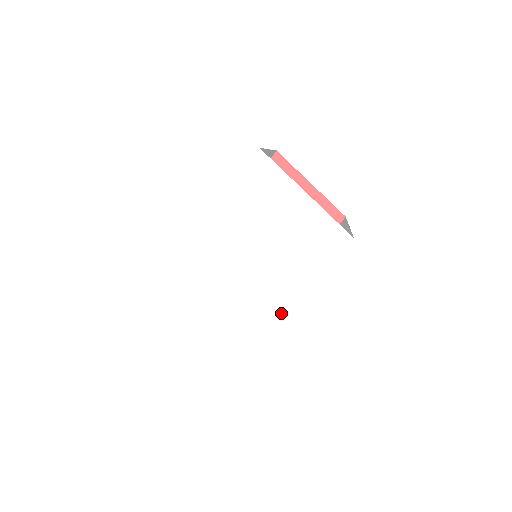
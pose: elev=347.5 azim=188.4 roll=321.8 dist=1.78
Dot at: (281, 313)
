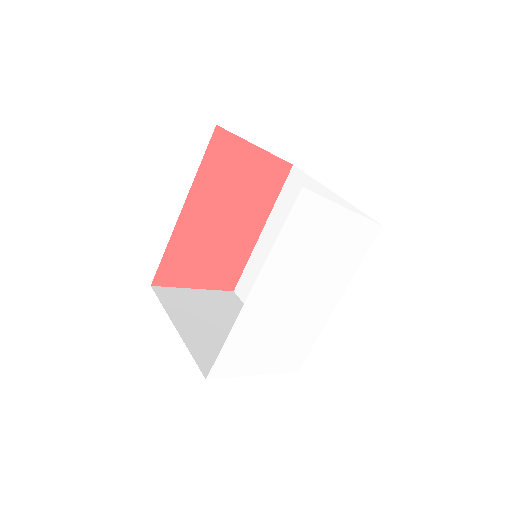
Dot at: (328, 309)
